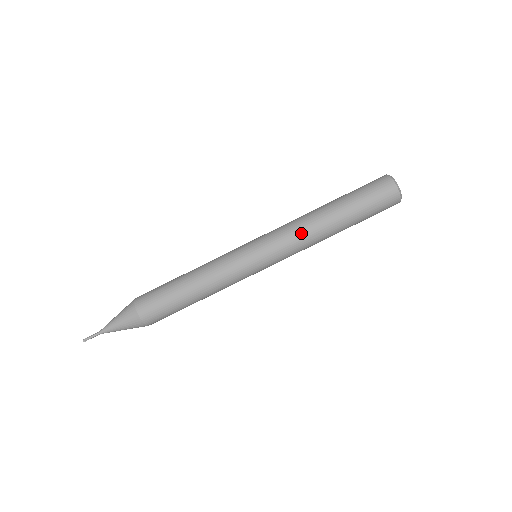
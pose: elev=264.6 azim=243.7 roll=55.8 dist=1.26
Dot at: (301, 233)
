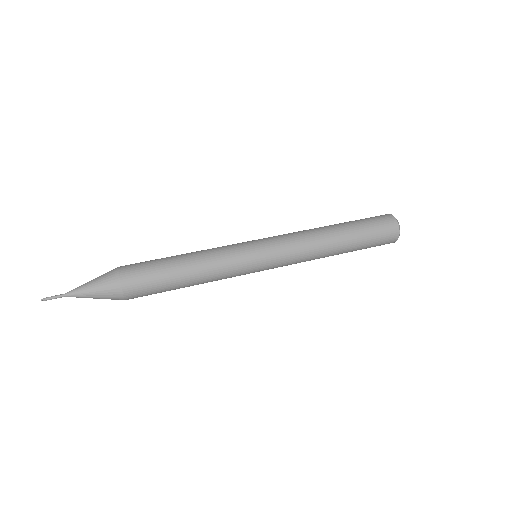
Dot at: (304, 234)
